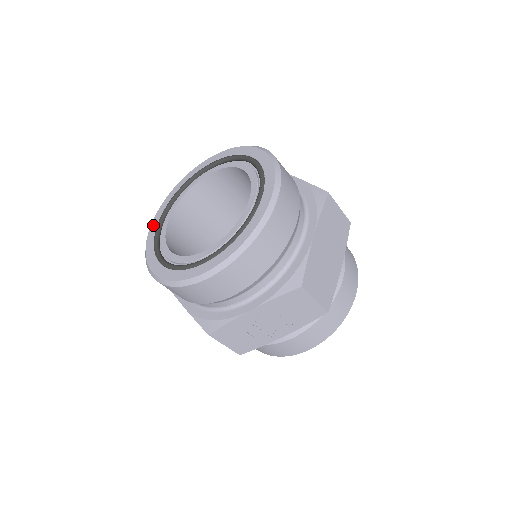
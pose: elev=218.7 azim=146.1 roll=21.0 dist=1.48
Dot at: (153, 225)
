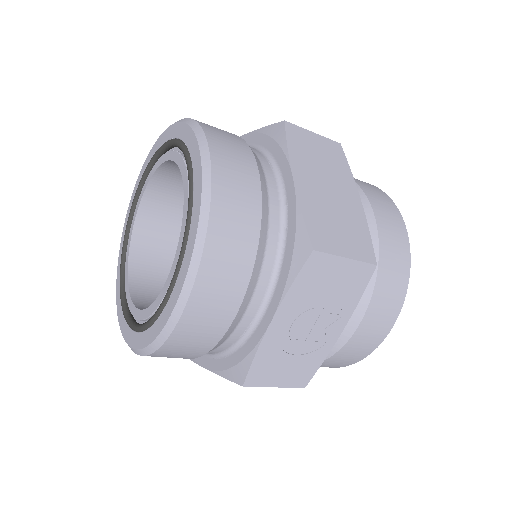
Dot at: (117, 293)
